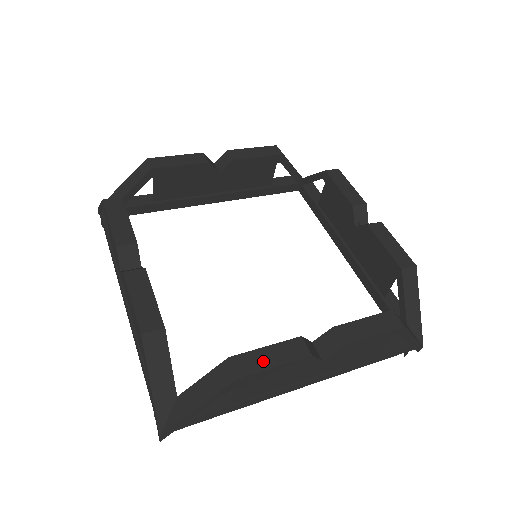
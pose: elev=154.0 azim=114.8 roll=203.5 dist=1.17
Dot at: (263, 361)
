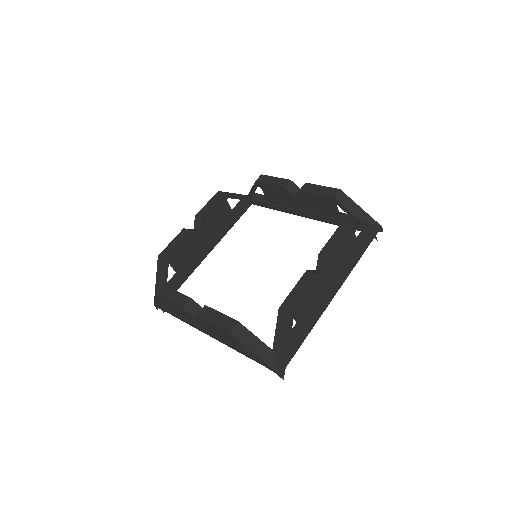
Dot at: (296, 296)
